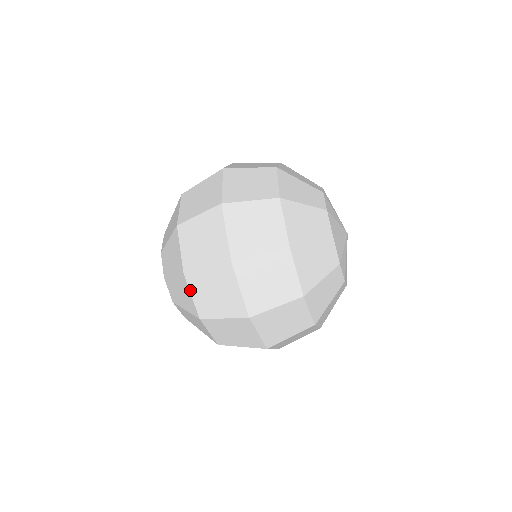
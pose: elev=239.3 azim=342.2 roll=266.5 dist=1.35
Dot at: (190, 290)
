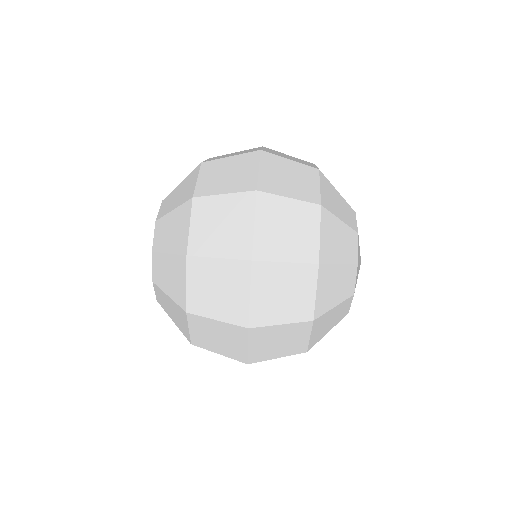
Dot at: (191, 218)
